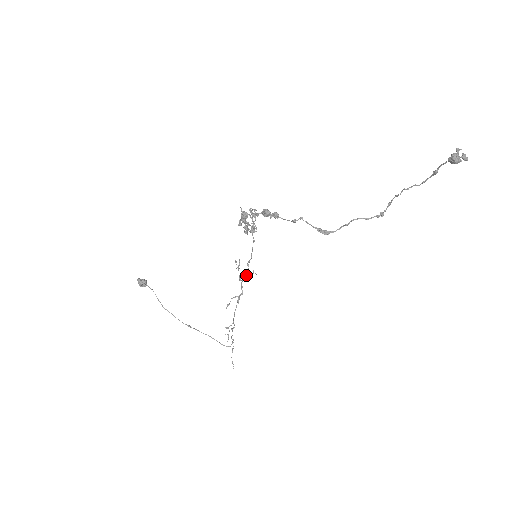
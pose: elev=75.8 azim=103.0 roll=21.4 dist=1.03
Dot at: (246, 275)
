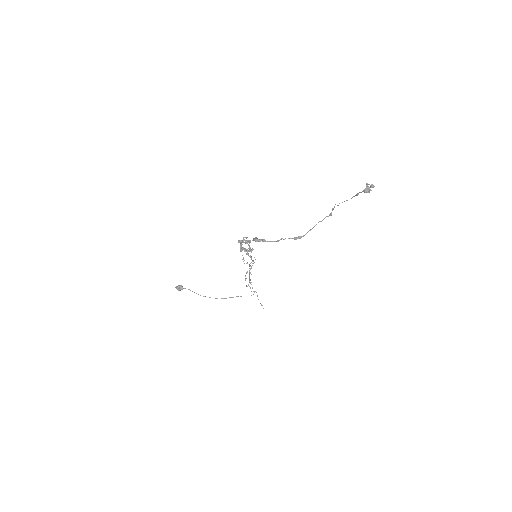
Dot at: (251, 262)
